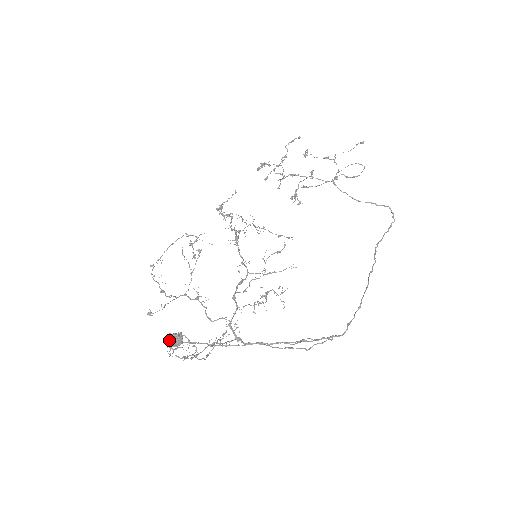
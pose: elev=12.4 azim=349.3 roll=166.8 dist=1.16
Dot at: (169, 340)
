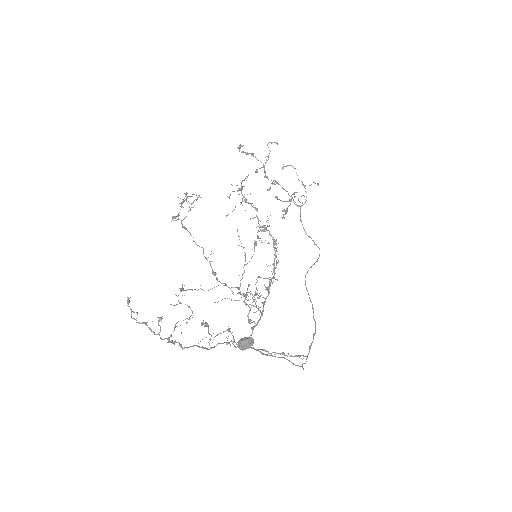
Dot at: (247, 344)
